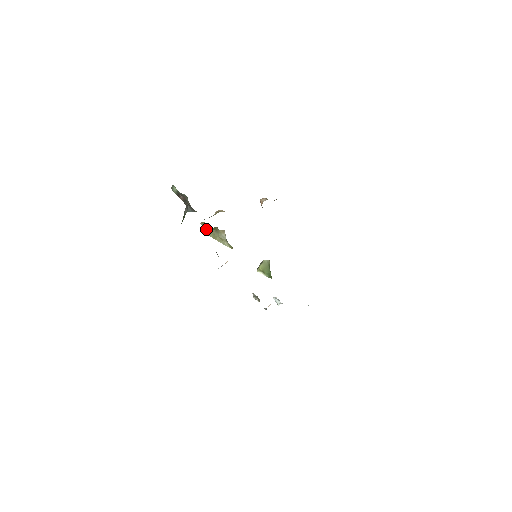
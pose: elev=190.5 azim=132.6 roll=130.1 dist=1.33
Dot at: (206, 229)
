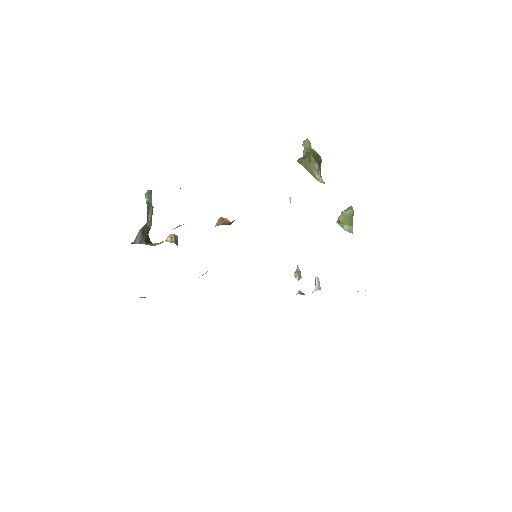
Dot at: (304, 152)
